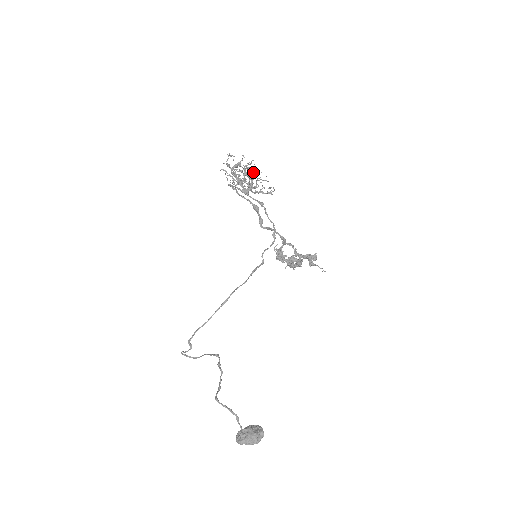
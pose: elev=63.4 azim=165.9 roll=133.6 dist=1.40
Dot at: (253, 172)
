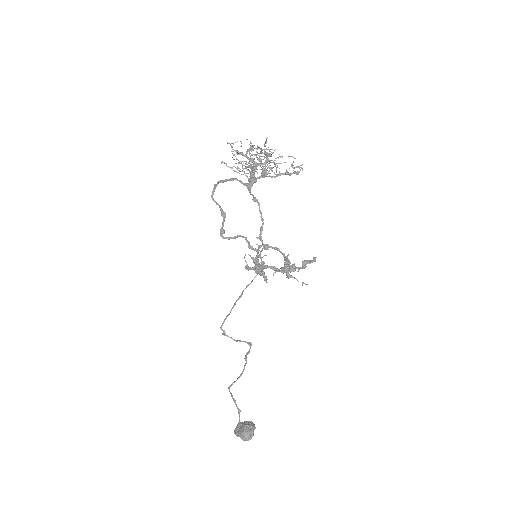
Dot at: (258, 158)
